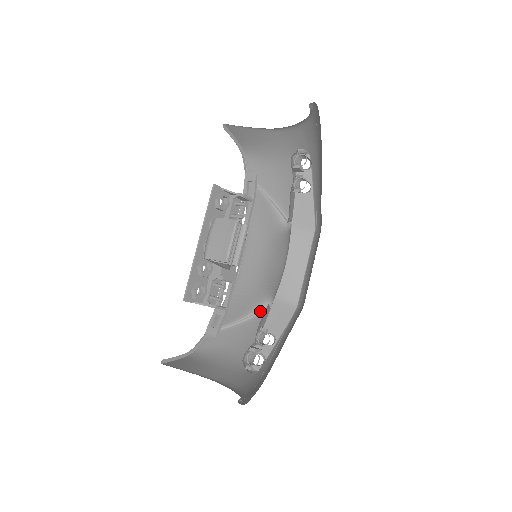
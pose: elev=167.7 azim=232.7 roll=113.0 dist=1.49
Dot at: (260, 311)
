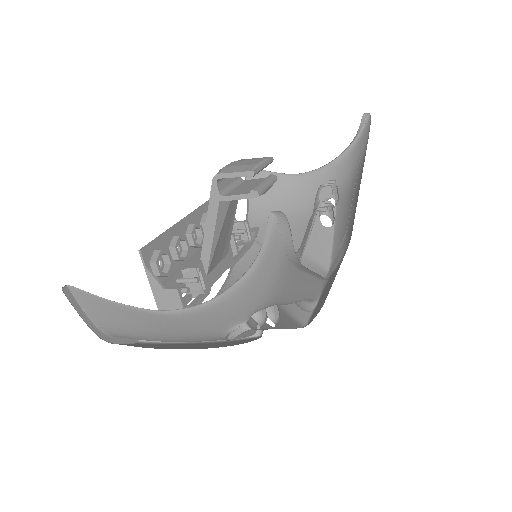
Dot at: occluded
